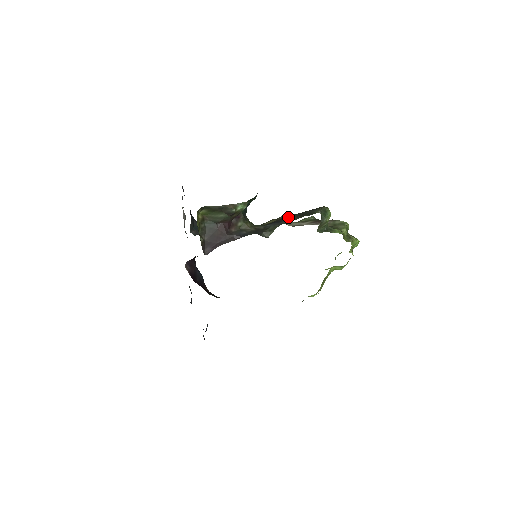
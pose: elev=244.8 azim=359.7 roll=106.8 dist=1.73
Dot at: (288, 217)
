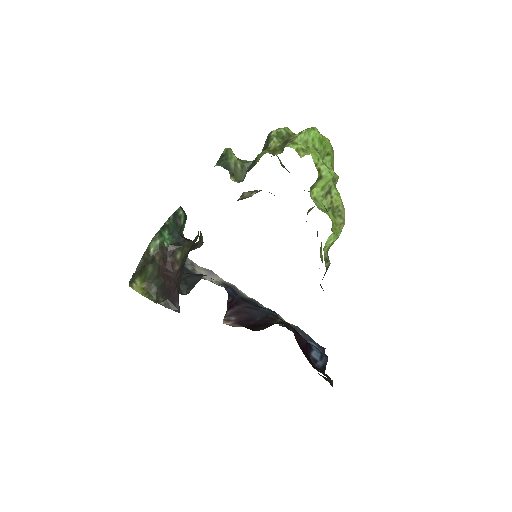
Dot at: occluded
